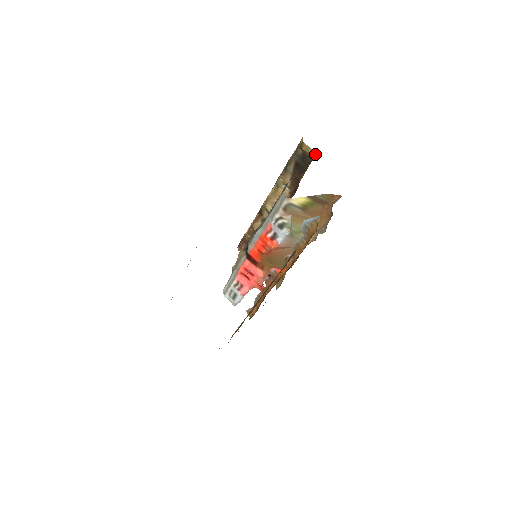
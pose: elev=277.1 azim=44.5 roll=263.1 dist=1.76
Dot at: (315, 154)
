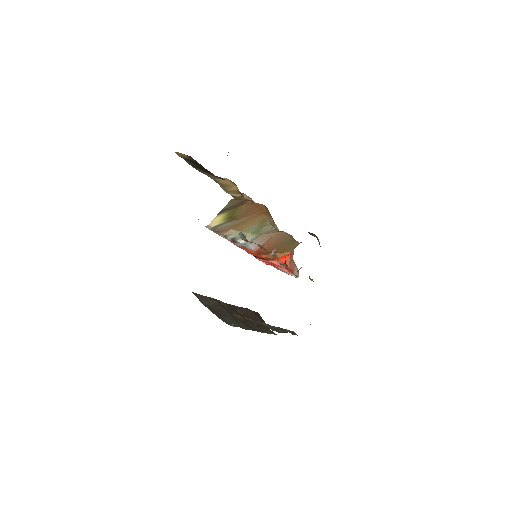
Dot at: (190, 158)
